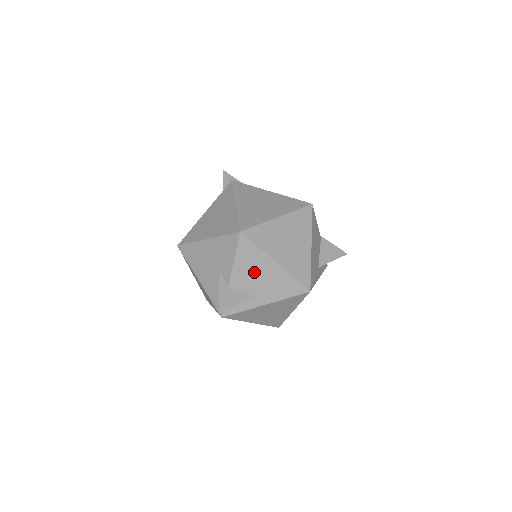
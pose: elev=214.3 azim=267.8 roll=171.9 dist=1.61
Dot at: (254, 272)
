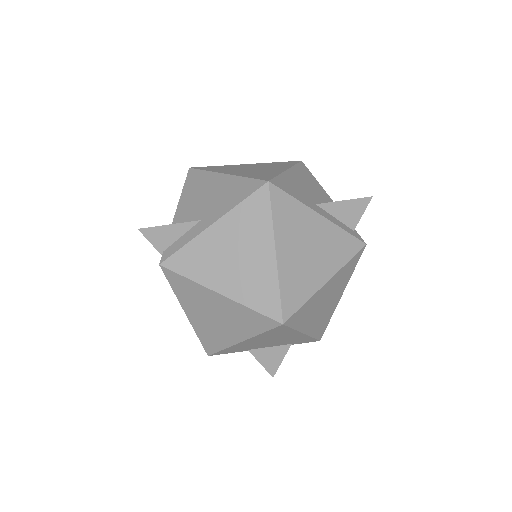
Dot at: (201, 196)
